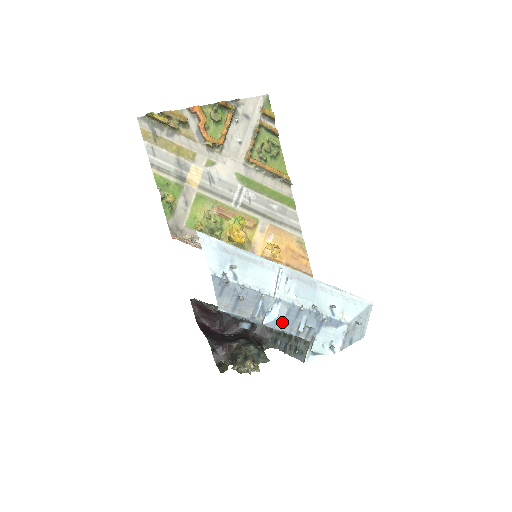
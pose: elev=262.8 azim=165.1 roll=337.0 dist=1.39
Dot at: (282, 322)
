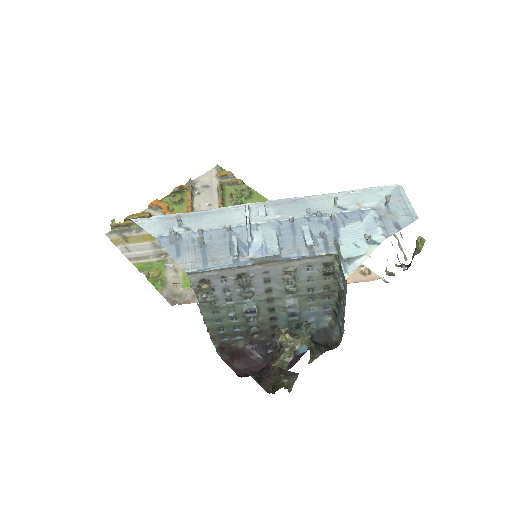
Dot at: (276, 245)
